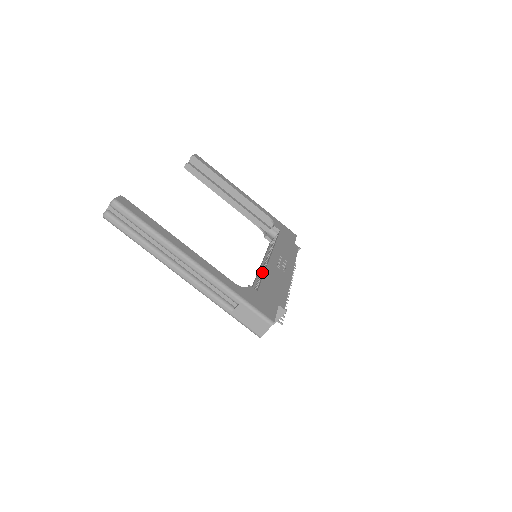
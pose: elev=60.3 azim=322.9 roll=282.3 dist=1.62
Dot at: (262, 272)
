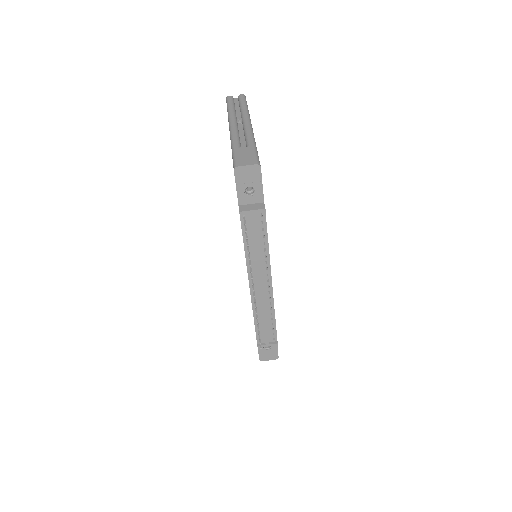
Dot at: occluded
